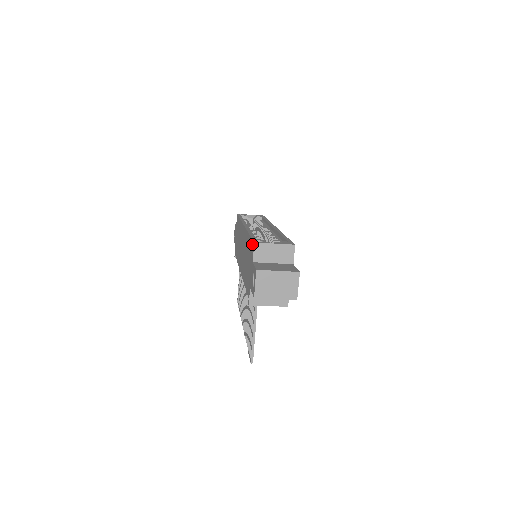
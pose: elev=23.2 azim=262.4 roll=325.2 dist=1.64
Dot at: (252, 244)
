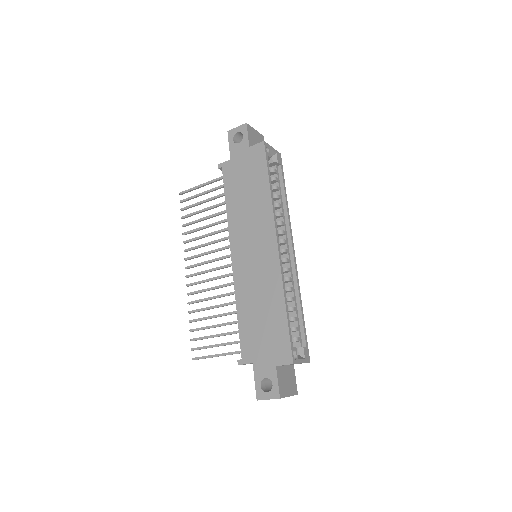
Dot at: (288, 351)
